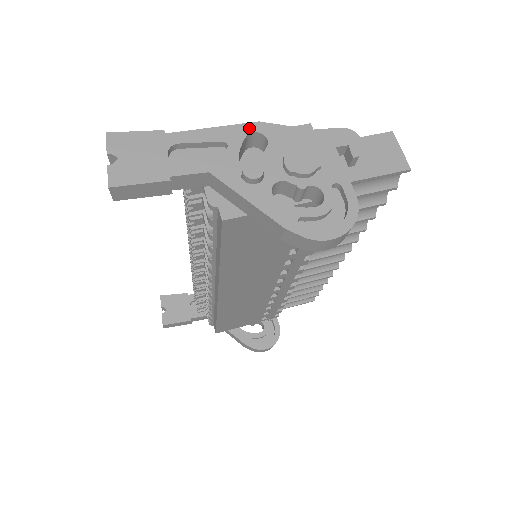
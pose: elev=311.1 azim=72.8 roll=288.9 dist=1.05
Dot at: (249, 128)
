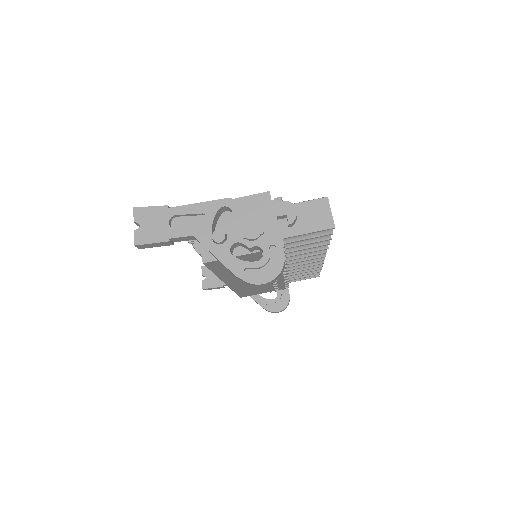
Dot at: (221, 203)
